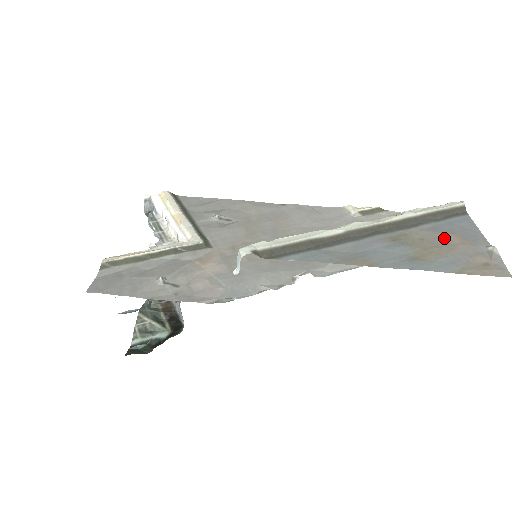
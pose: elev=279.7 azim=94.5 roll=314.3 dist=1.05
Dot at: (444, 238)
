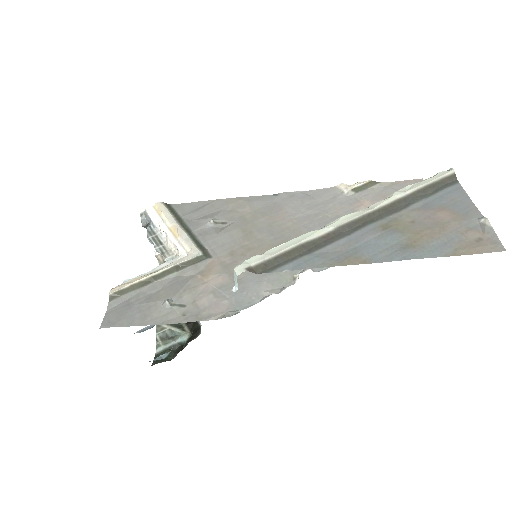
Dot at: (435, 216)
